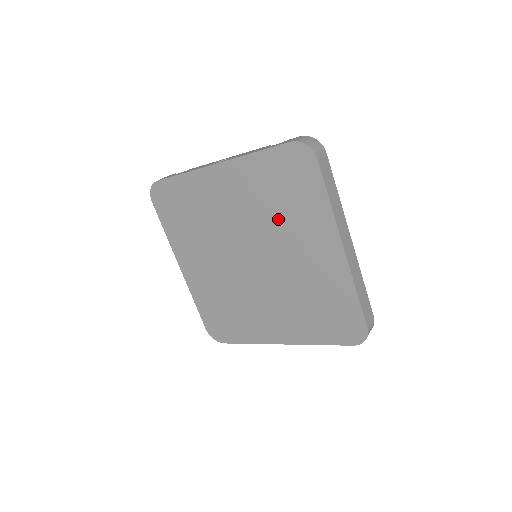
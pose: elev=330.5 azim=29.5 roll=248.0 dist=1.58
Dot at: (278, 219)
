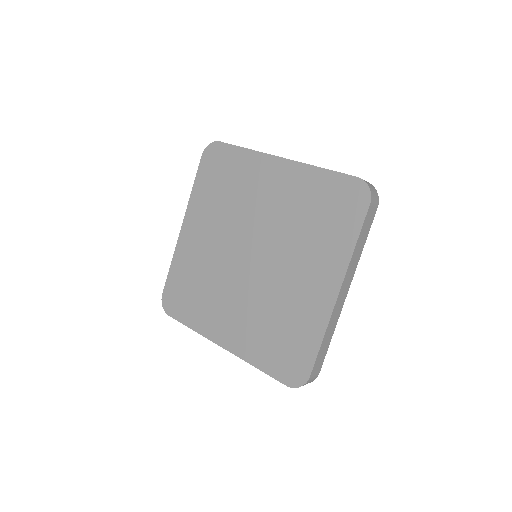
Dot at: (300, 234)
